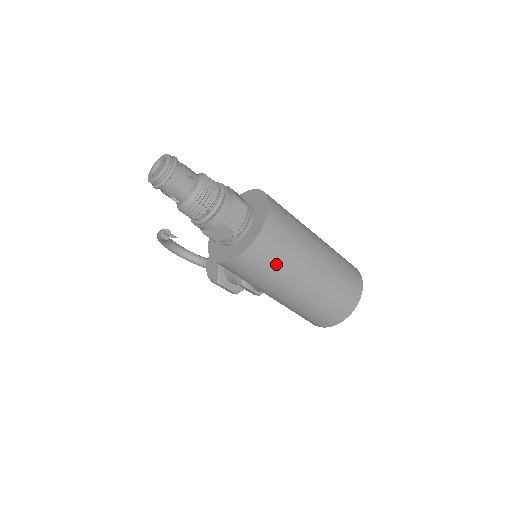
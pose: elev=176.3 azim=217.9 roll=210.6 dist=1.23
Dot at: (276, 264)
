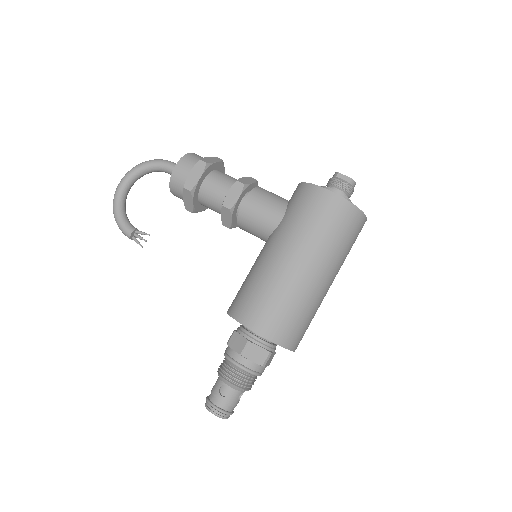
Dot at: occluded
